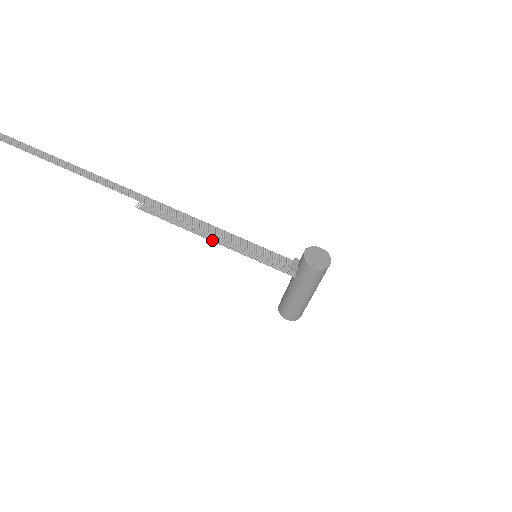
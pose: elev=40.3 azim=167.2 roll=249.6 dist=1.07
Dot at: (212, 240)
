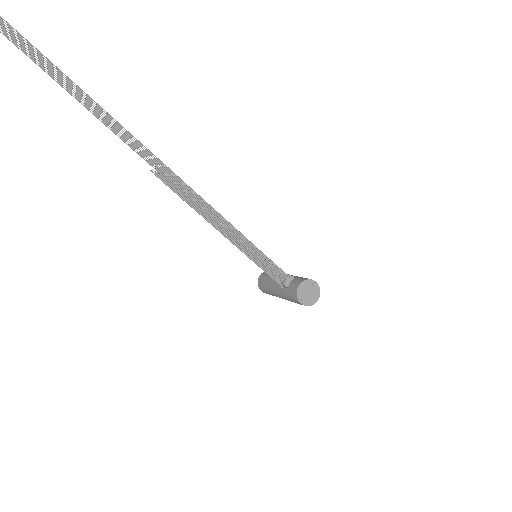
Dot at: (220, 232)
